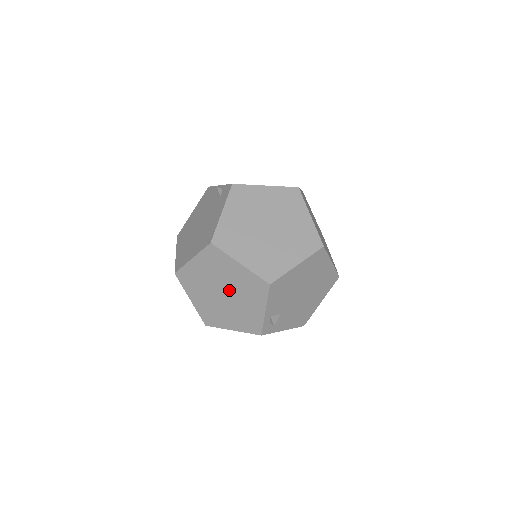
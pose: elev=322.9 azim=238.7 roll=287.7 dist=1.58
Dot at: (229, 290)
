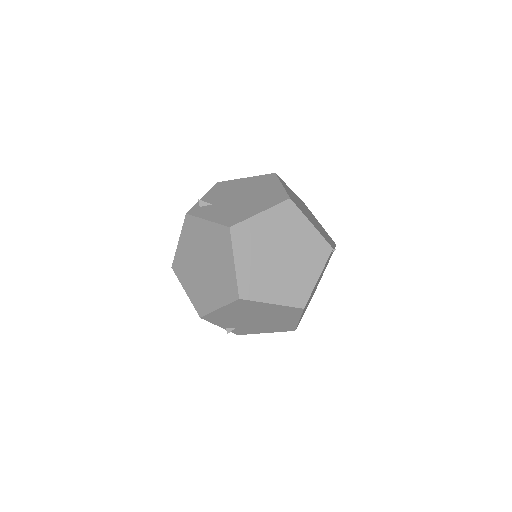
Dot at: occluded
